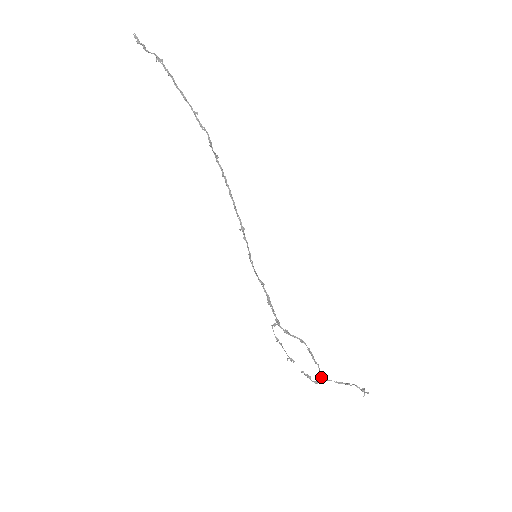
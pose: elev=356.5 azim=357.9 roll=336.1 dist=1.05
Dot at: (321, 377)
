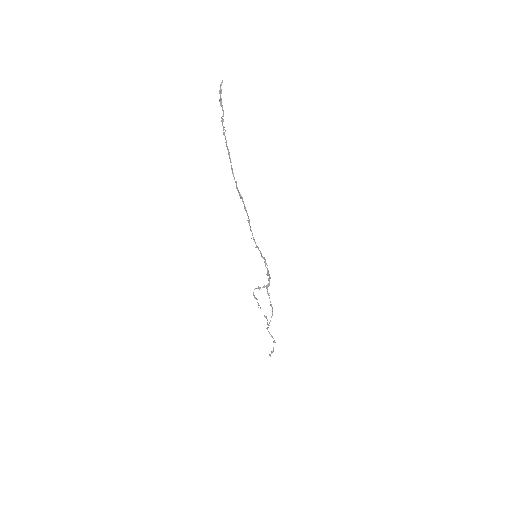
Dot at: occluded
